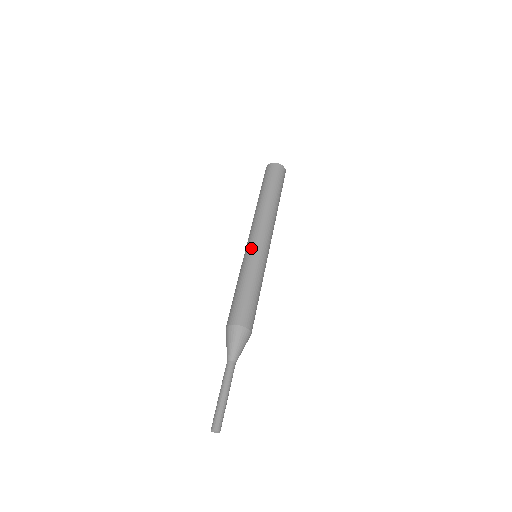
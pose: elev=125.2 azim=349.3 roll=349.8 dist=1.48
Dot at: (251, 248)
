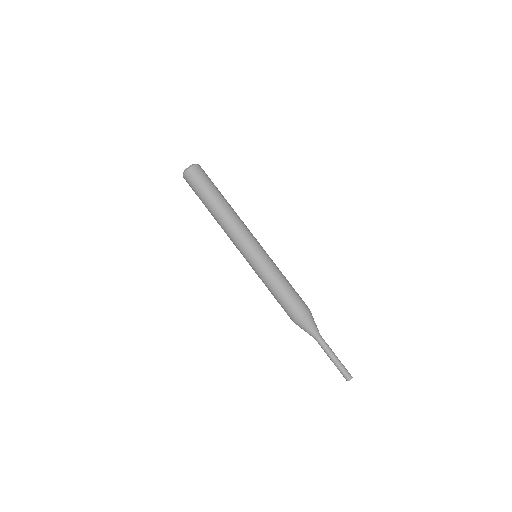
Dot at: (255, 255)
